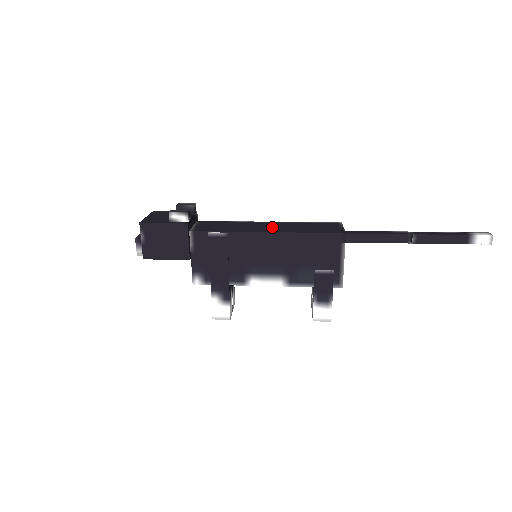
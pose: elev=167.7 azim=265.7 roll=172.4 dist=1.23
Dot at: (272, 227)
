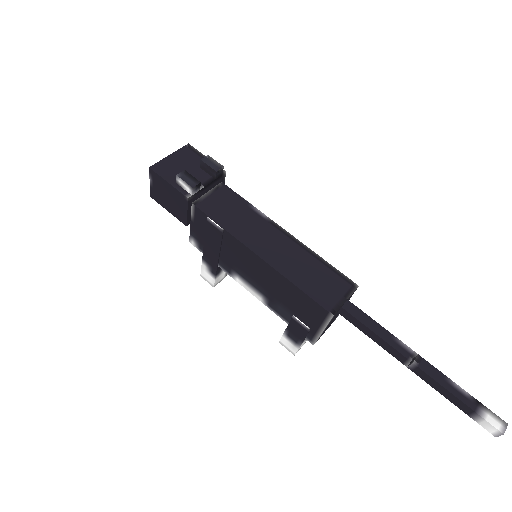
Dot at: (275, 248)
